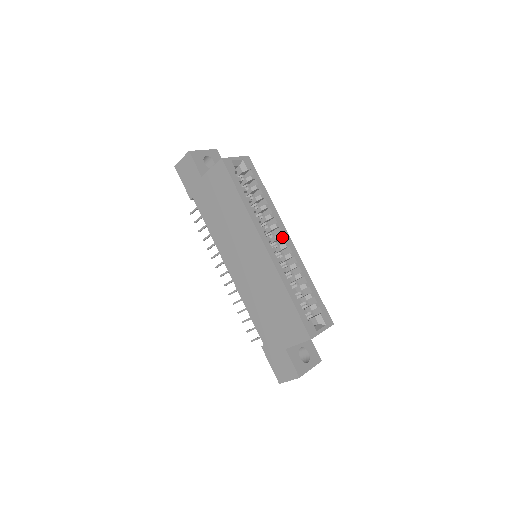
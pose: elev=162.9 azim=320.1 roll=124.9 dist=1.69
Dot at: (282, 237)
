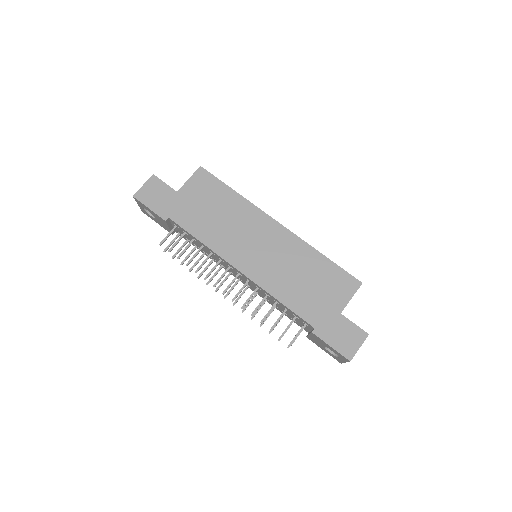
Dot at: occluded
